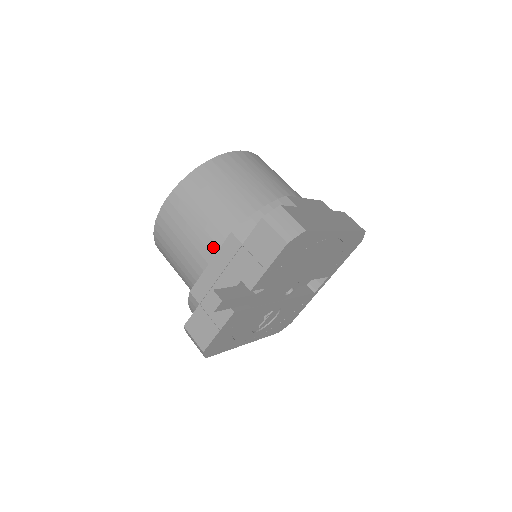
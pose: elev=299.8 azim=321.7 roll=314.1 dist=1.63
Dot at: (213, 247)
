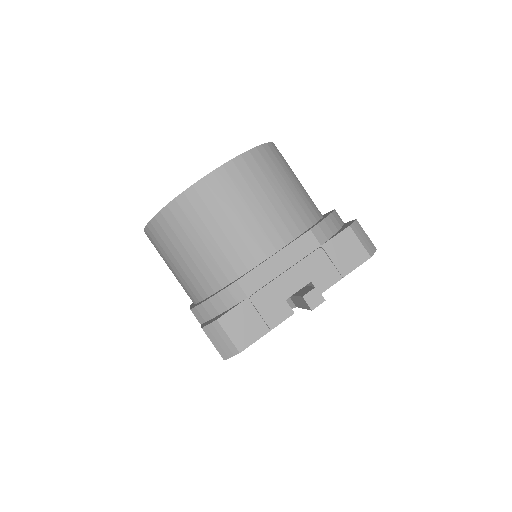
Dot at: (276, 238)
